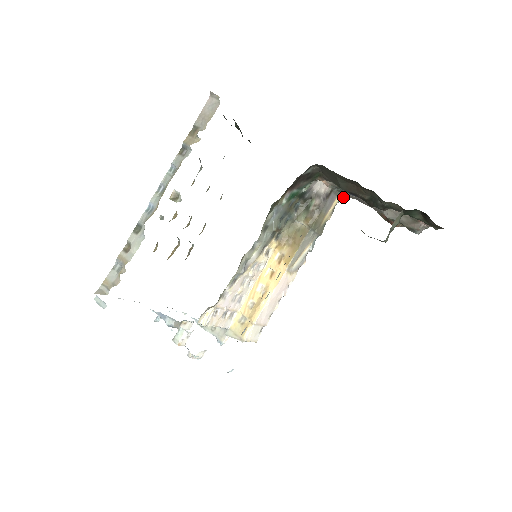
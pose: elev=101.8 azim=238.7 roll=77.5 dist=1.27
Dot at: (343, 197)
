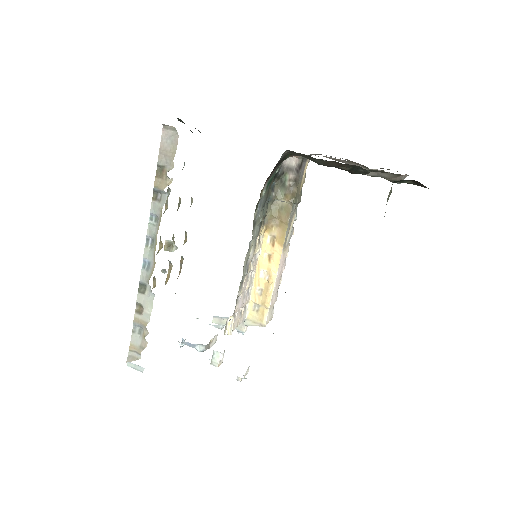
Dot at: occluded
